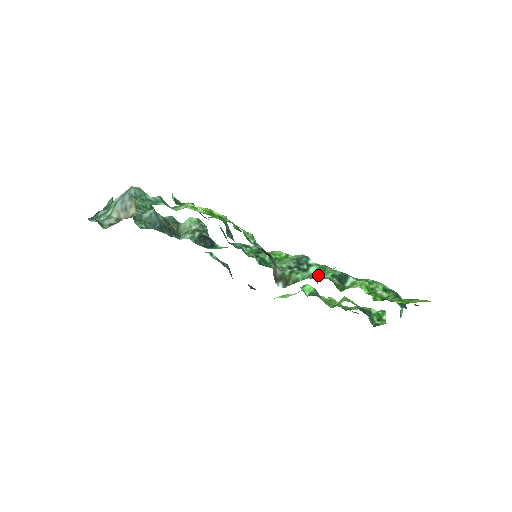
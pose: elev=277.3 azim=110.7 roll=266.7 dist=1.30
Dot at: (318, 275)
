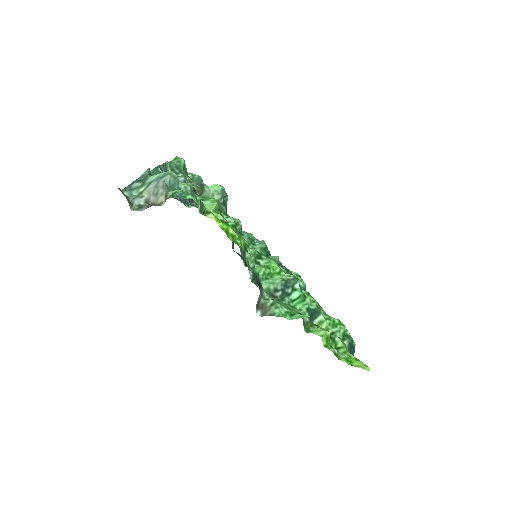
Dot at: (293, 313)
